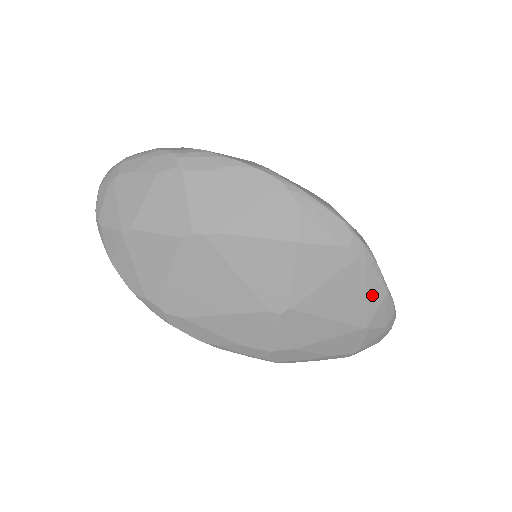
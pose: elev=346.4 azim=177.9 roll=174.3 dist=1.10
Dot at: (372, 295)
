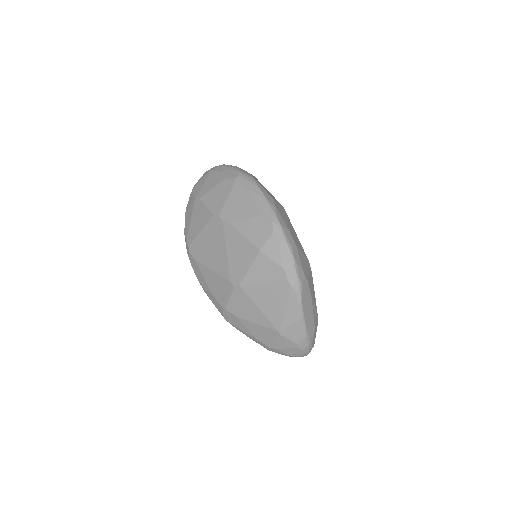
Dot at: (290, 312)
